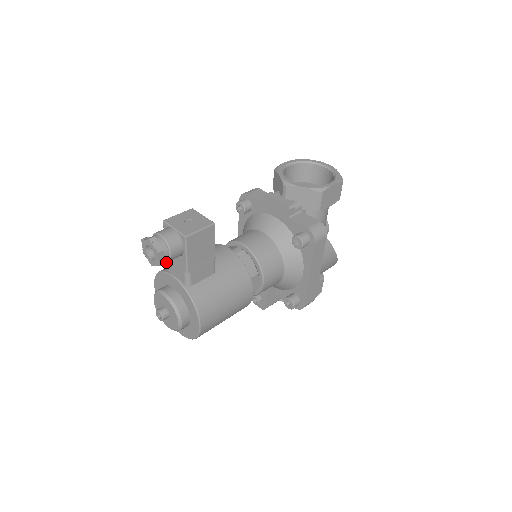
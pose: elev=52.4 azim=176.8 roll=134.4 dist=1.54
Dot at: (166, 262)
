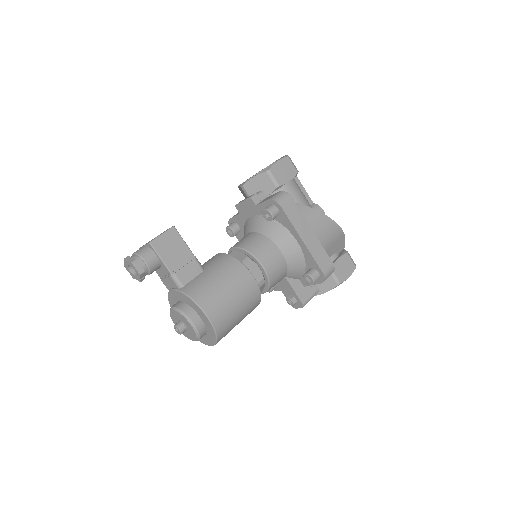
Dot at: occluded
